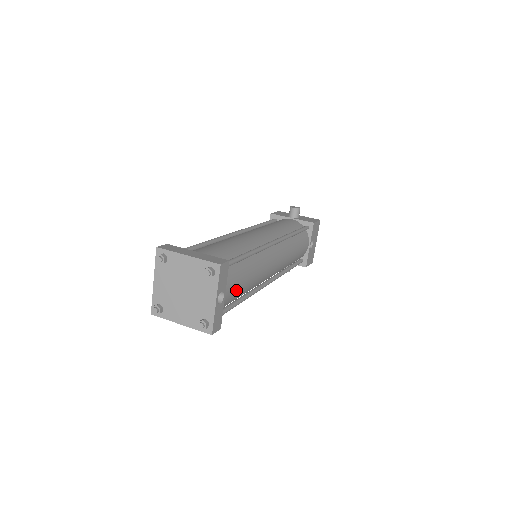
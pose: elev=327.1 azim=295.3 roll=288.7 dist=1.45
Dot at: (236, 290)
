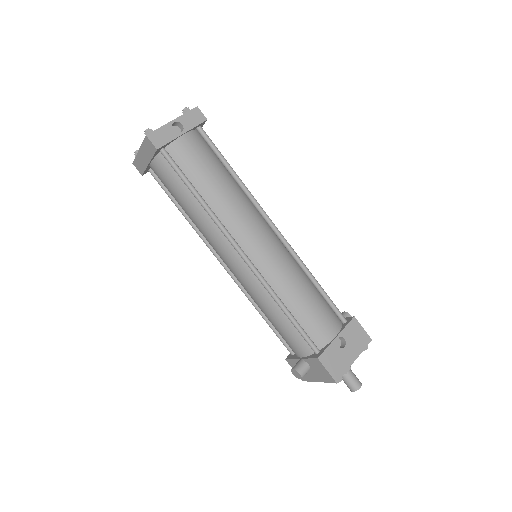
Dot at: (197, 160)
